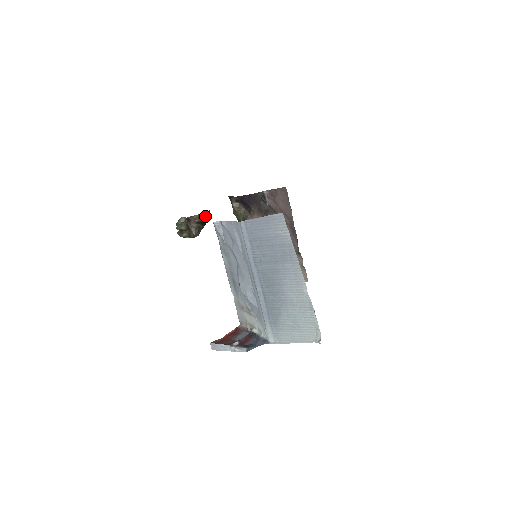
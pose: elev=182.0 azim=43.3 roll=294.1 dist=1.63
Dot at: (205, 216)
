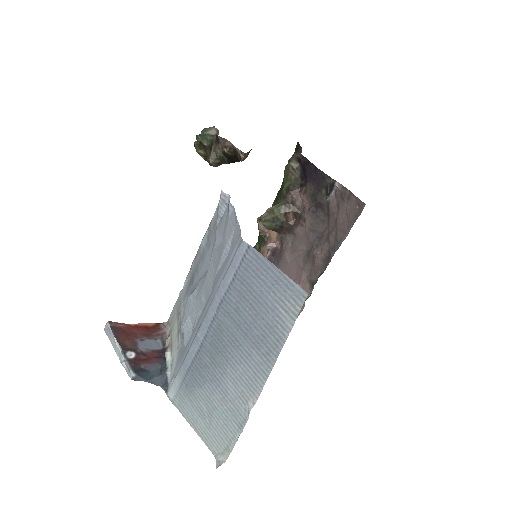
Dot at: (238, 154)
